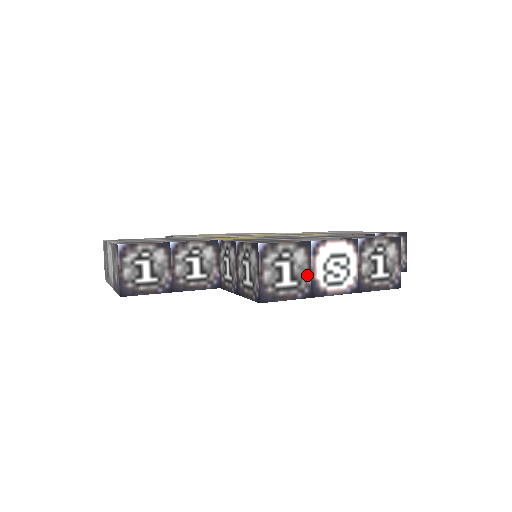
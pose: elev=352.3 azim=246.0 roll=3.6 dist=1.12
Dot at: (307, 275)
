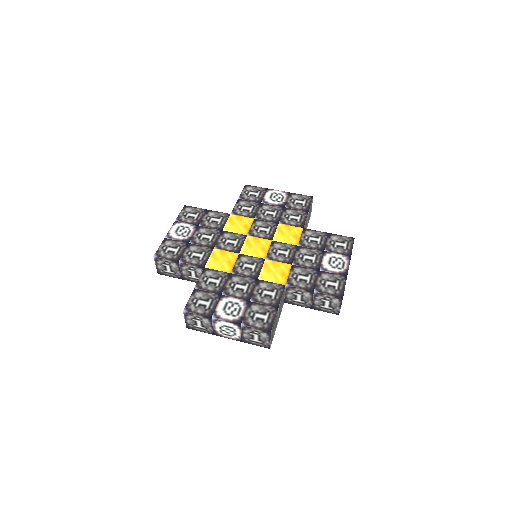
Dot at: (210, 327)
